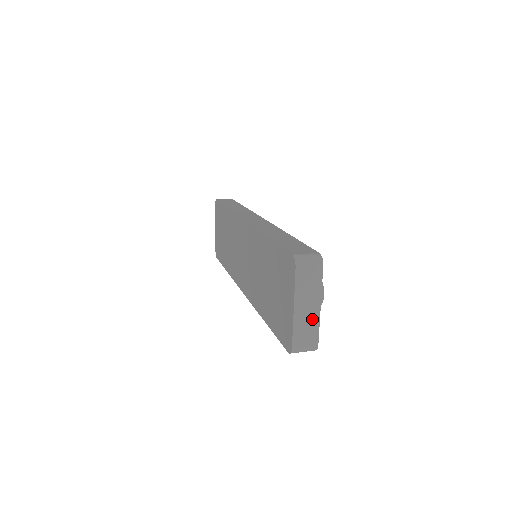
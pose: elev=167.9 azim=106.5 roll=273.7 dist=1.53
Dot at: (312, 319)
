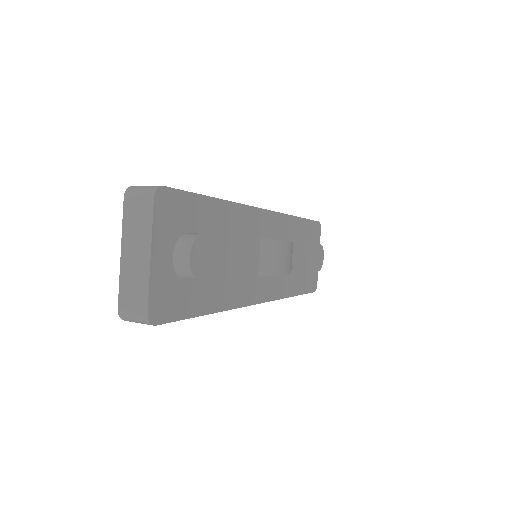
Dot at: (141, 272)
